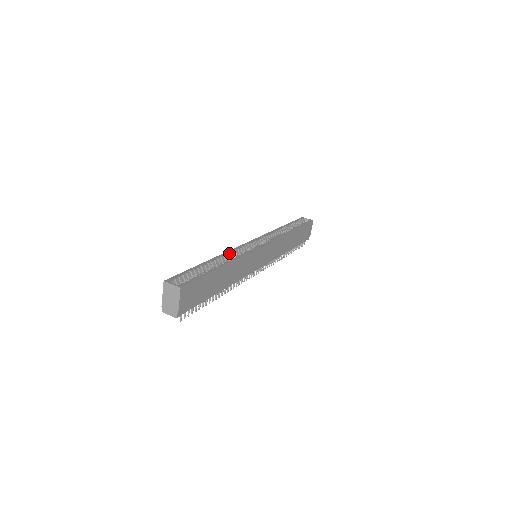
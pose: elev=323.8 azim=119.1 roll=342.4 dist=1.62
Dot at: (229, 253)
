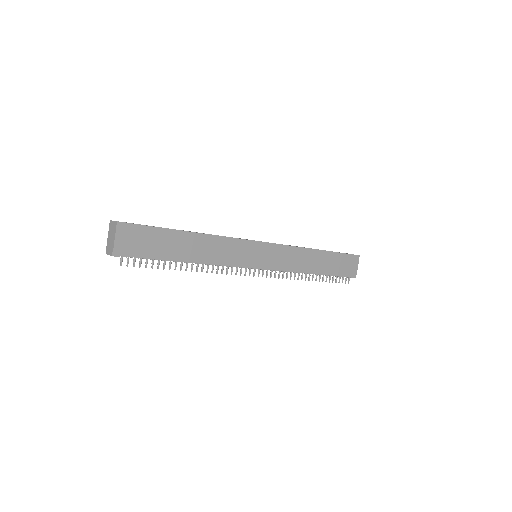
Dot at: occluded
